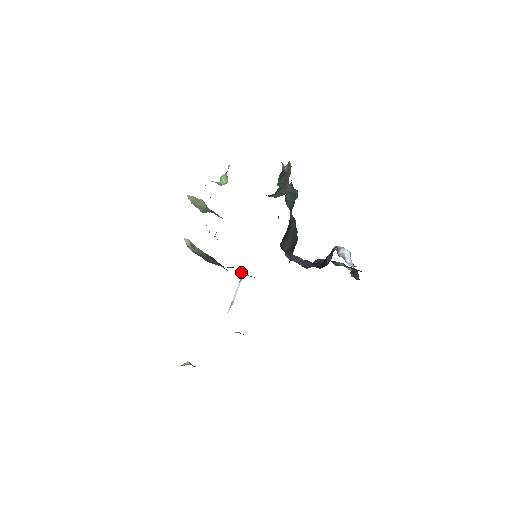
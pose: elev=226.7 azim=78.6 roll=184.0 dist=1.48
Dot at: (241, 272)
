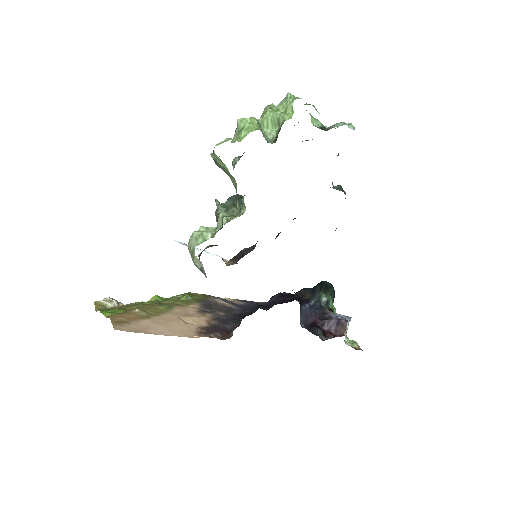
Dot at: occluded
